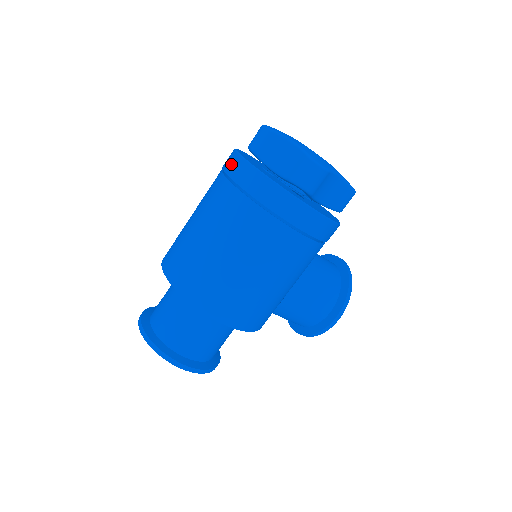
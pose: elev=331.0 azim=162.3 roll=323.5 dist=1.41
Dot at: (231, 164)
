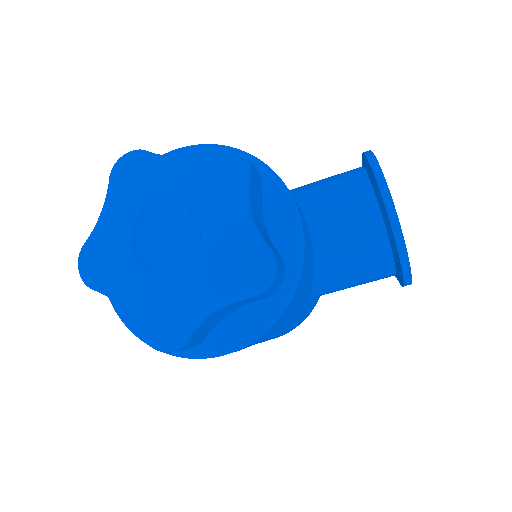
Dot at: occluded
